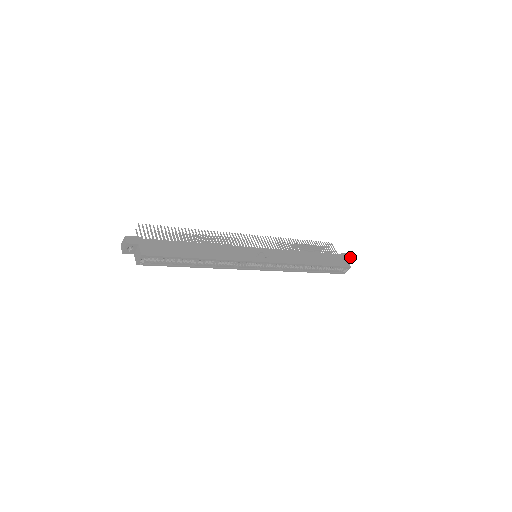
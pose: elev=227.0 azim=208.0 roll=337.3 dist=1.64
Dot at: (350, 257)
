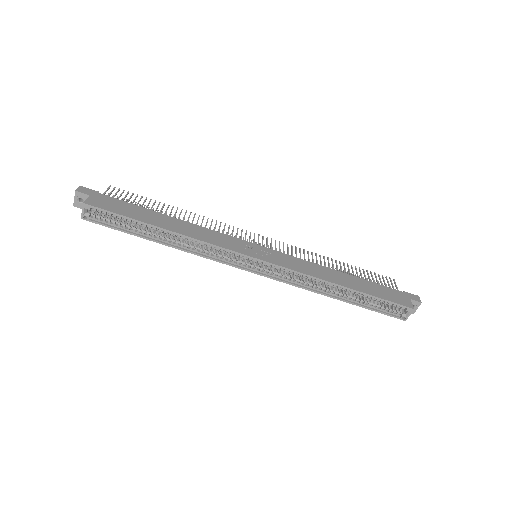
Dot at: (419, 299)
